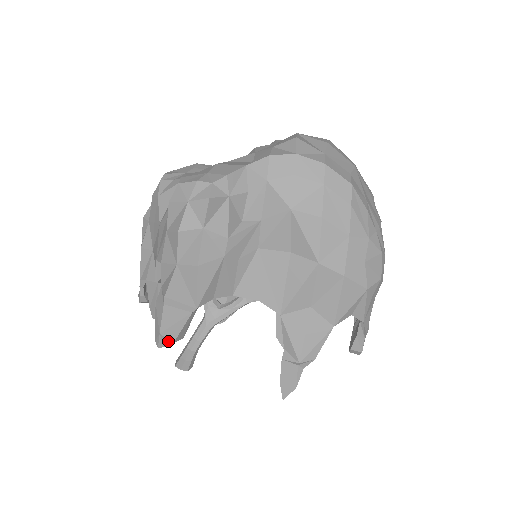
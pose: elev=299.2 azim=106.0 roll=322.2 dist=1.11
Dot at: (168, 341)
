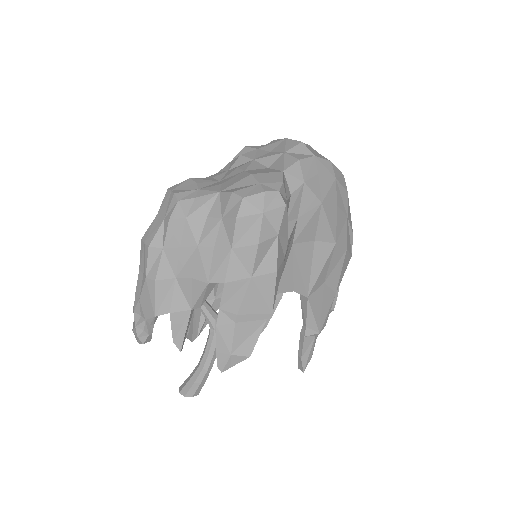
Dot at: (242, 358)
